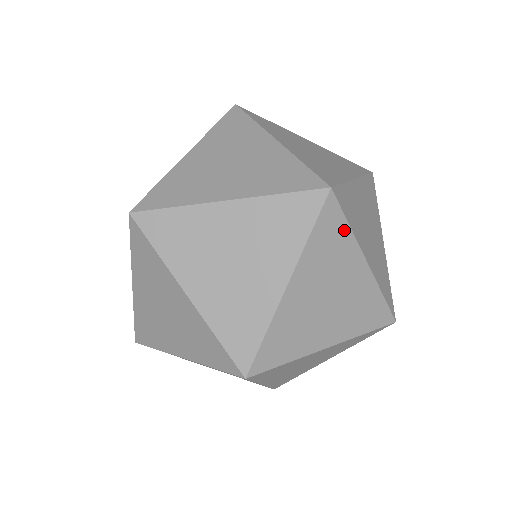
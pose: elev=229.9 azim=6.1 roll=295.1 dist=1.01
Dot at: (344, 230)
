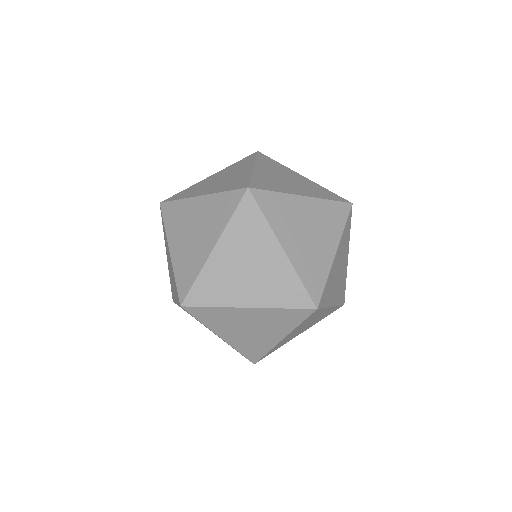
Dot at: (260, 219)
